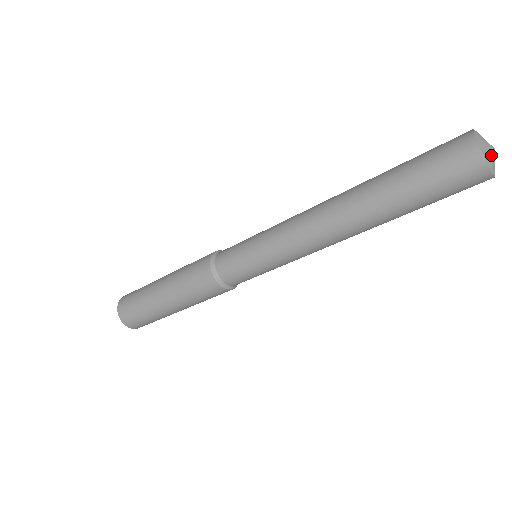
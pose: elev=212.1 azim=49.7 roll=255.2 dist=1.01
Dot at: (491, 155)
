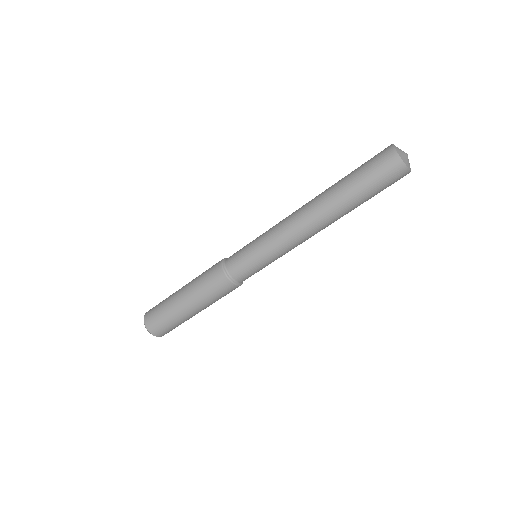
Dot at: (408, 161)
